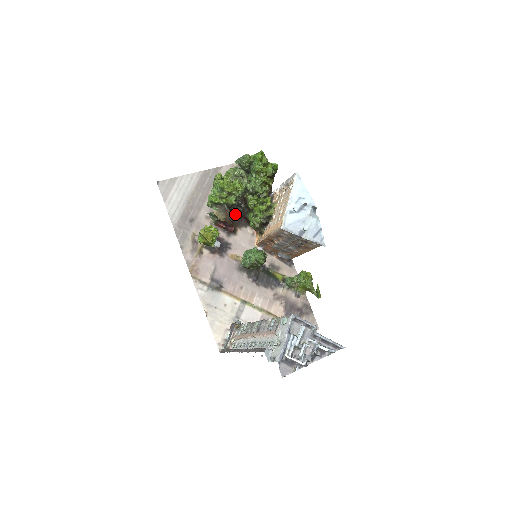
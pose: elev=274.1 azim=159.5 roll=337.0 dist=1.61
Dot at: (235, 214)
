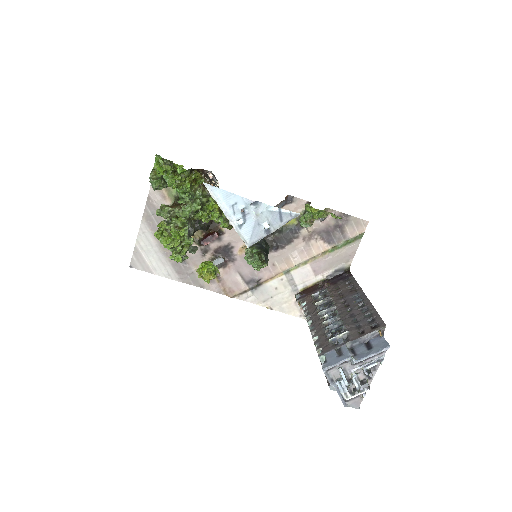
Dot at: (204, 231)
